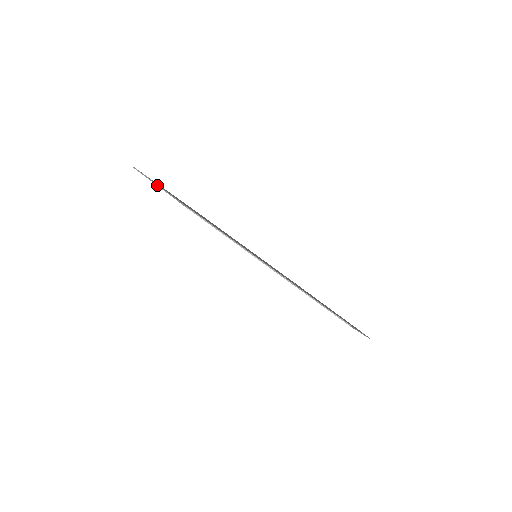
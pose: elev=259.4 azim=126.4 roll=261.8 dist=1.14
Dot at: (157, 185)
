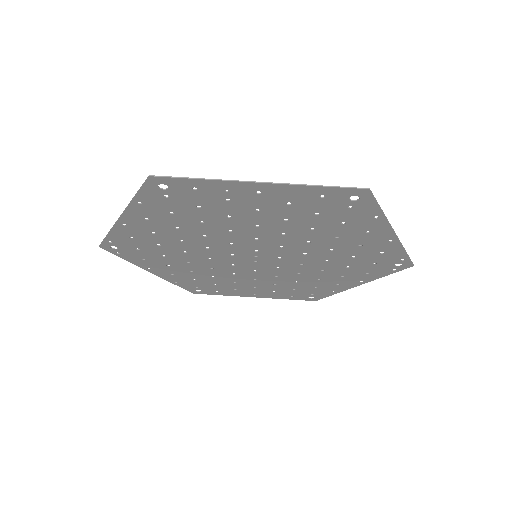
Dot at: (121, 214)
